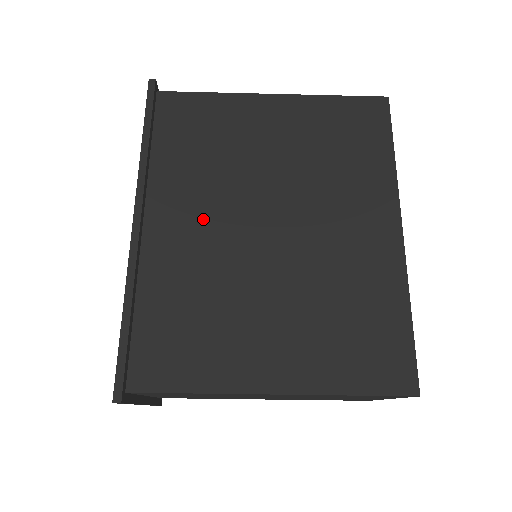
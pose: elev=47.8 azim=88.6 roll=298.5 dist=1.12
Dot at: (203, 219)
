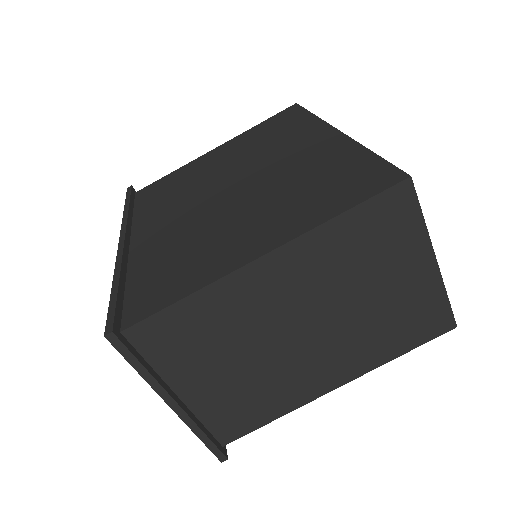
Dot at: (176, 215)
